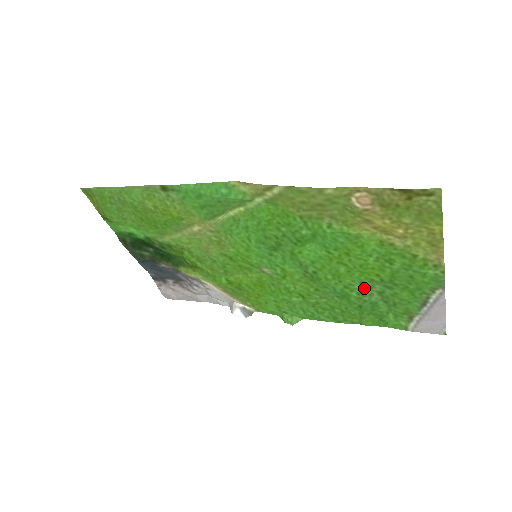
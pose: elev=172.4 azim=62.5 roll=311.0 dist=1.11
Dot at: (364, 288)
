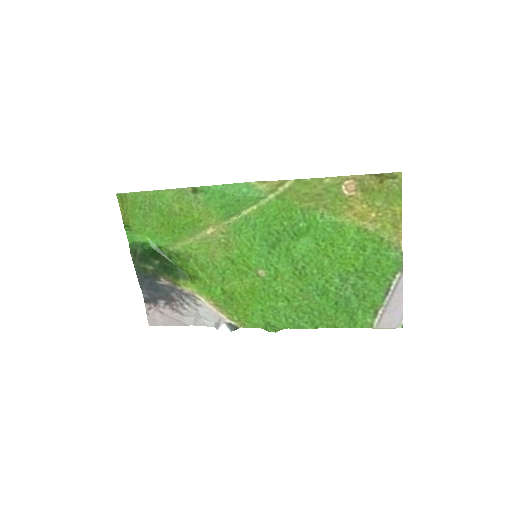
Dot at: (341, 281)
